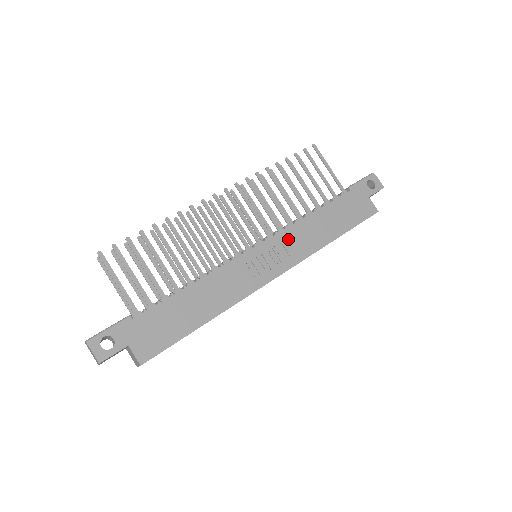
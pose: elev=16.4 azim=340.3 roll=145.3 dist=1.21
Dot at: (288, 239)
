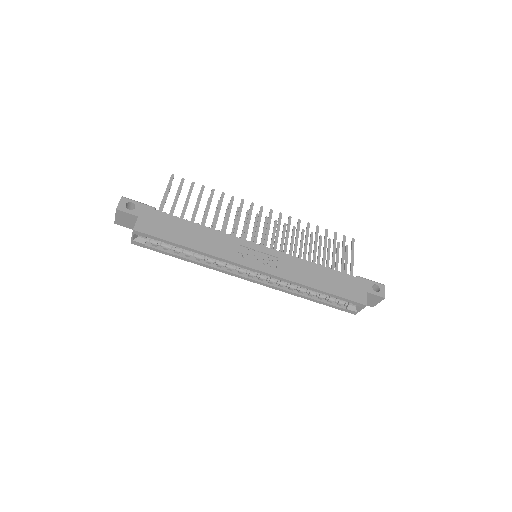
Dot at: (284, 260)
